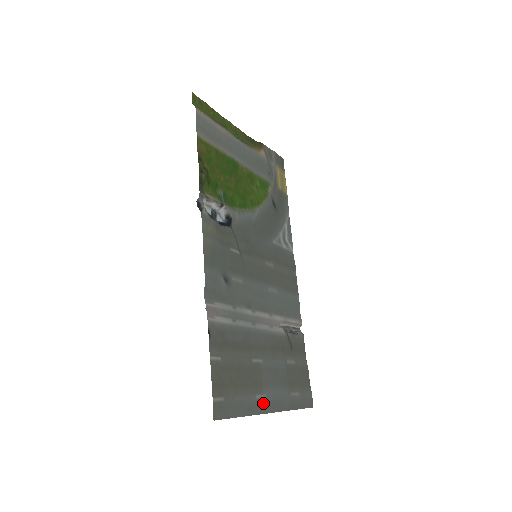
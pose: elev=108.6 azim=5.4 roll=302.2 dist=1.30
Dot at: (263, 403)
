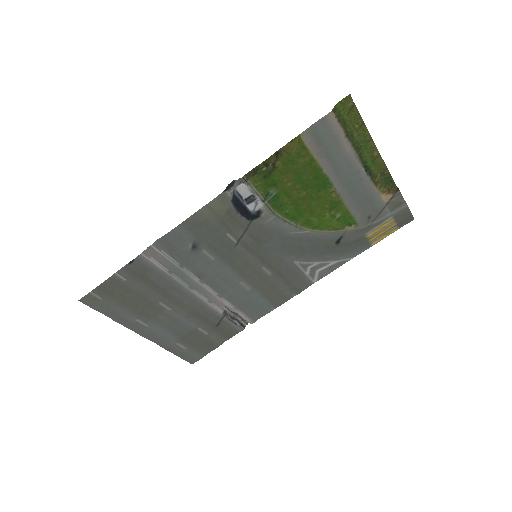
Dot at: (140, 327)
